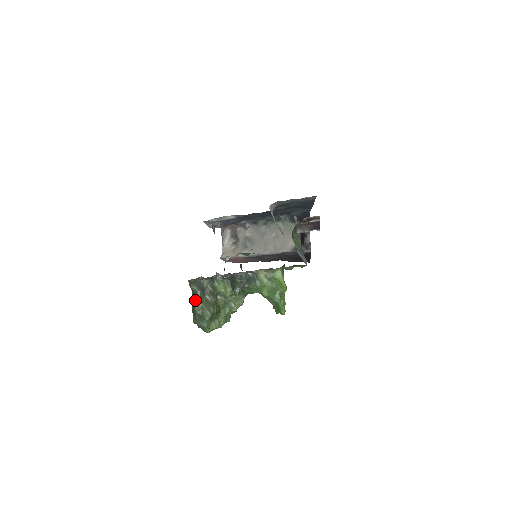
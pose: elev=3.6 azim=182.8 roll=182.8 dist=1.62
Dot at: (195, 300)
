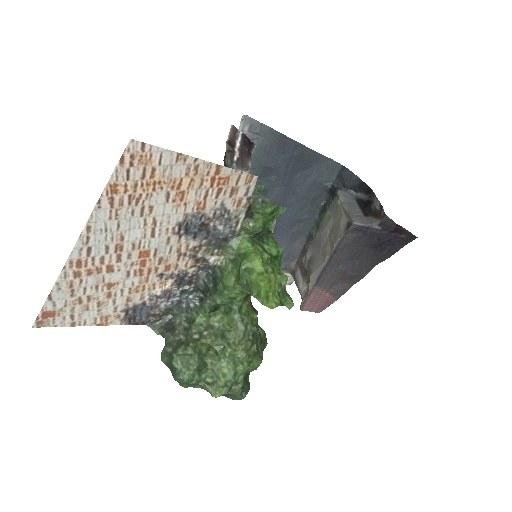
Dot at: (163, 348)
